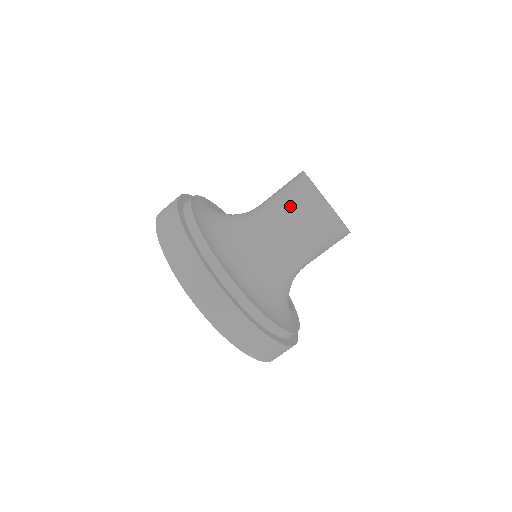
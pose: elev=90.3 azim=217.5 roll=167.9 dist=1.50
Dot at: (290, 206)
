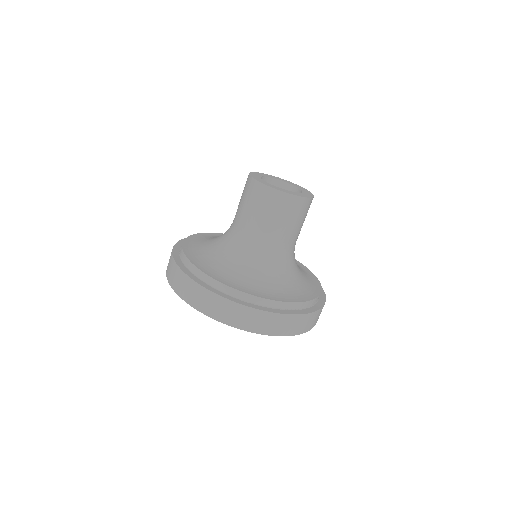
Dot at: (257, 210)
